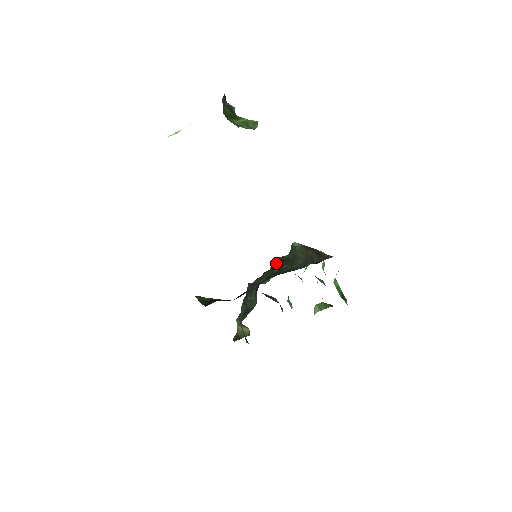
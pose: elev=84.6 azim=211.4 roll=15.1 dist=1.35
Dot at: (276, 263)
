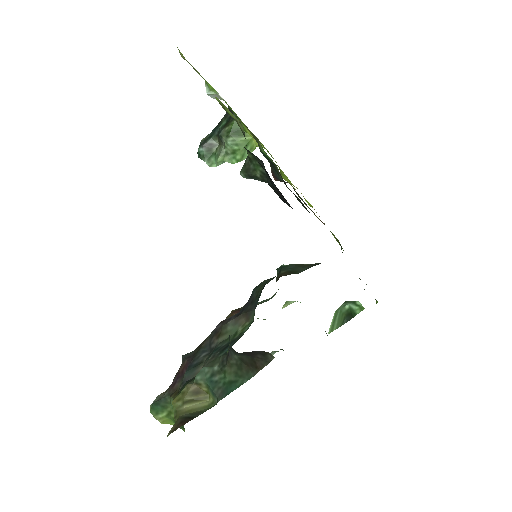
Dot at: occluded
